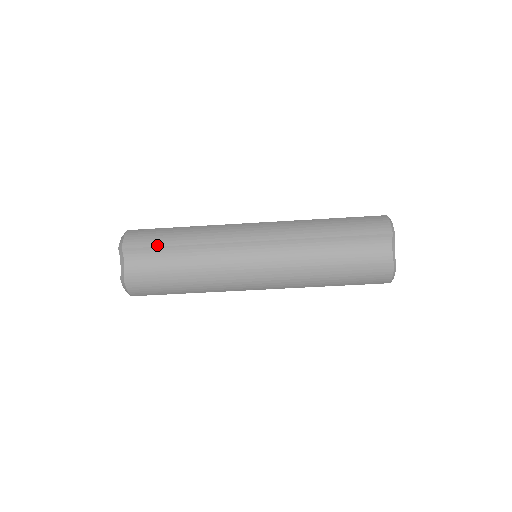
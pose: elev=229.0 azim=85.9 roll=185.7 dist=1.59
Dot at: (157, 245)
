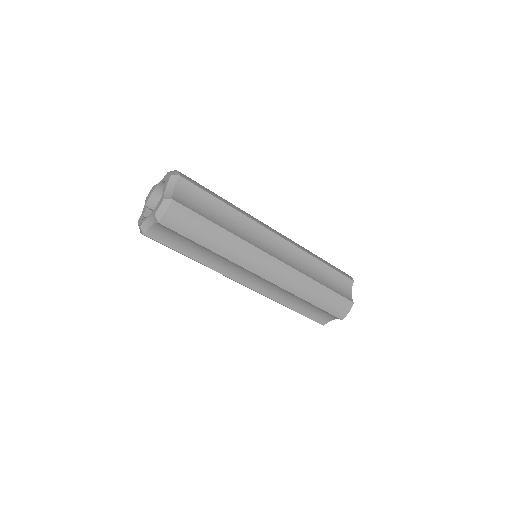
Dot at: (190, 238)
